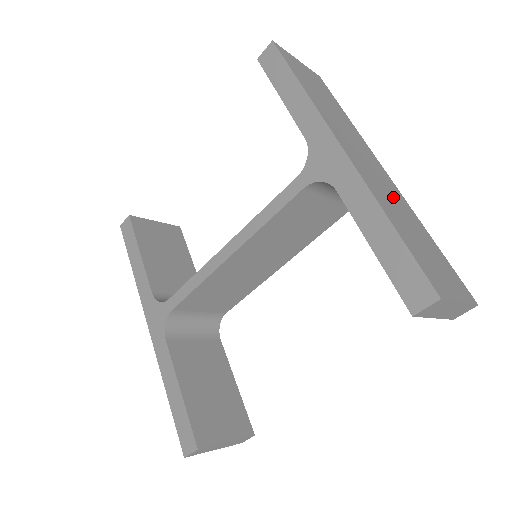
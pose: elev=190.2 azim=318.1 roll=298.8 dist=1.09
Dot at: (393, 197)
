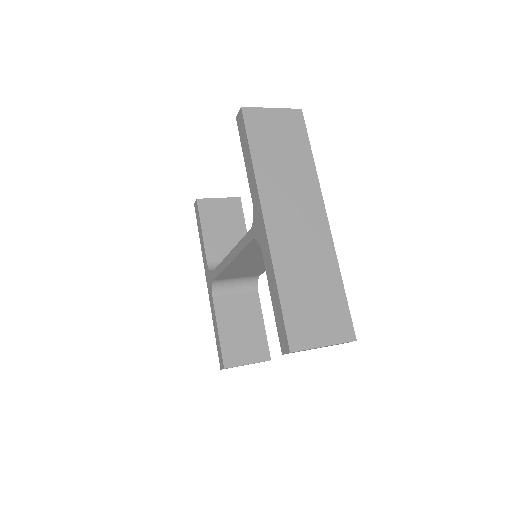
Dot at: (310, 253)
